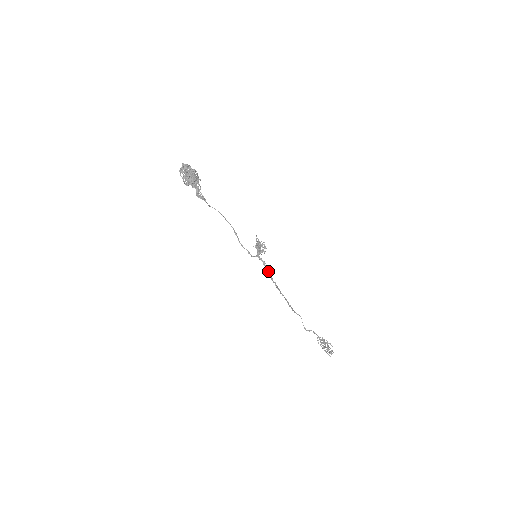
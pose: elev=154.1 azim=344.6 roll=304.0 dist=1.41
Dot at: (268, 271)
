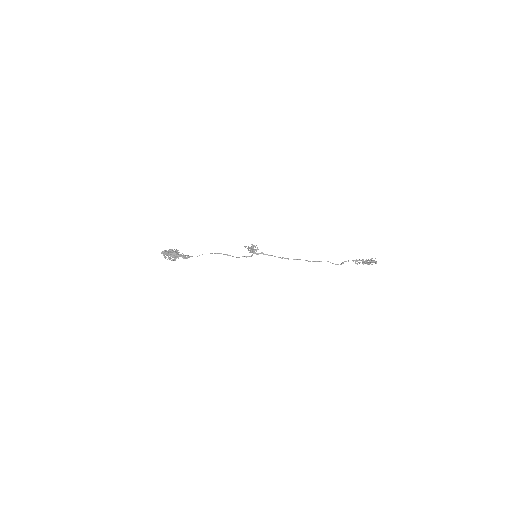
Dot at: (270, 255)
